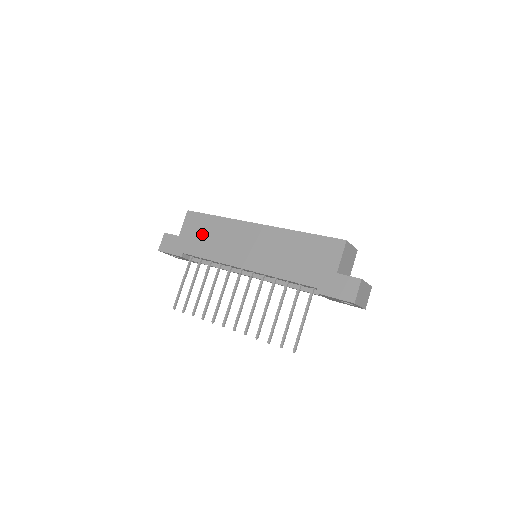
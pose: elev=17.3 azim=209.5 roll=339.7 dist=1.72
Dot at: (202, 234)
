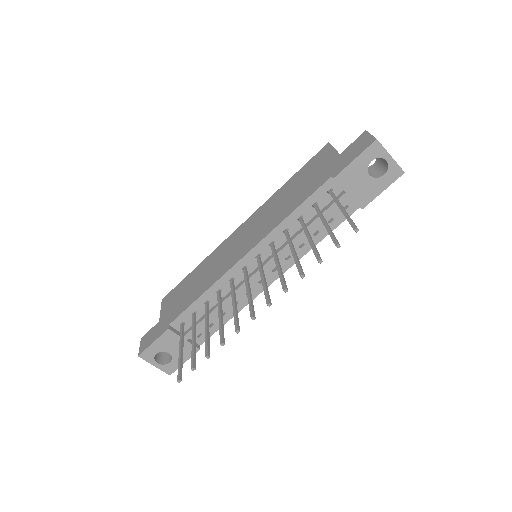
Dot at: (185, 292)
